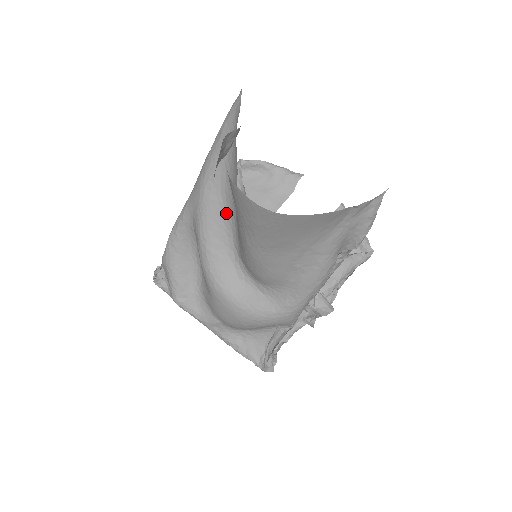
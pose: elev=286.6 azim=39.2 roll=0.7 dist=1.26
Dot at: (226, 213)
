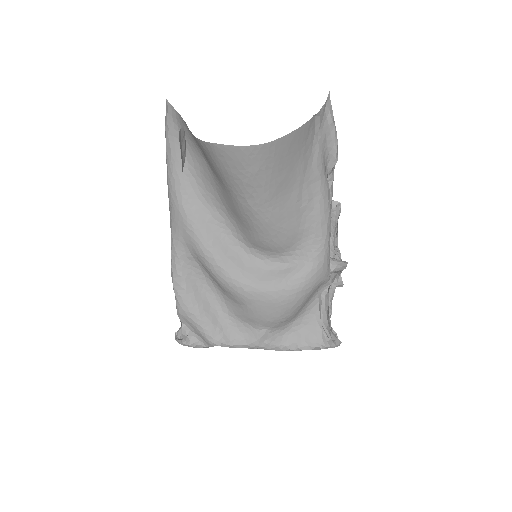
Dot at: (213, 214)
